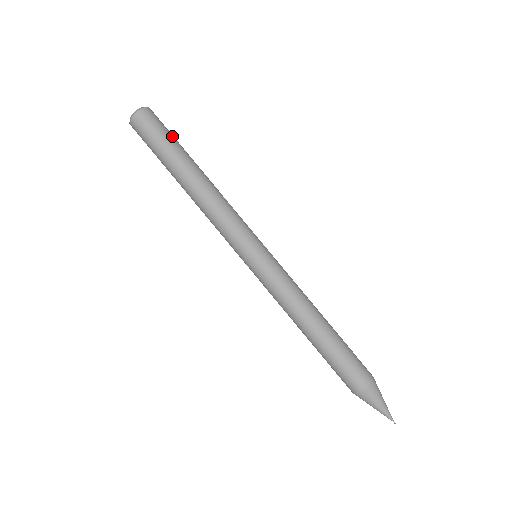
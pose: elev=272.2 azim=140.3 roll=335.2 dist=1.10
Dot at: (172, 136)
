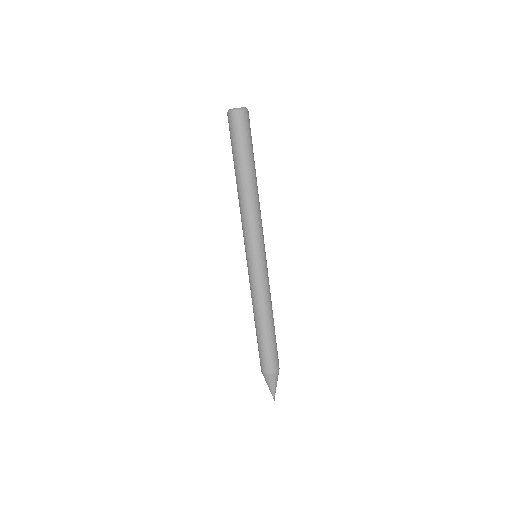
Dot at: occluded
